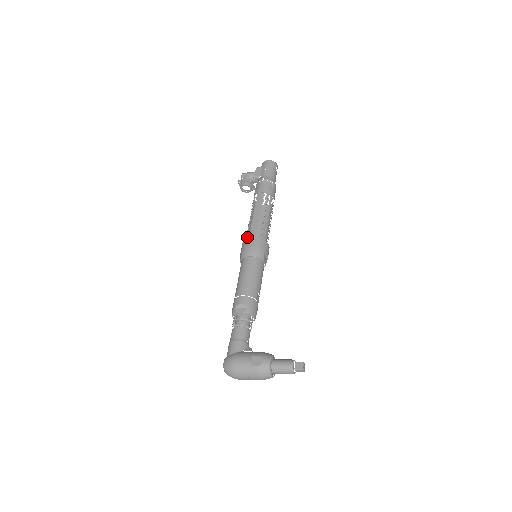
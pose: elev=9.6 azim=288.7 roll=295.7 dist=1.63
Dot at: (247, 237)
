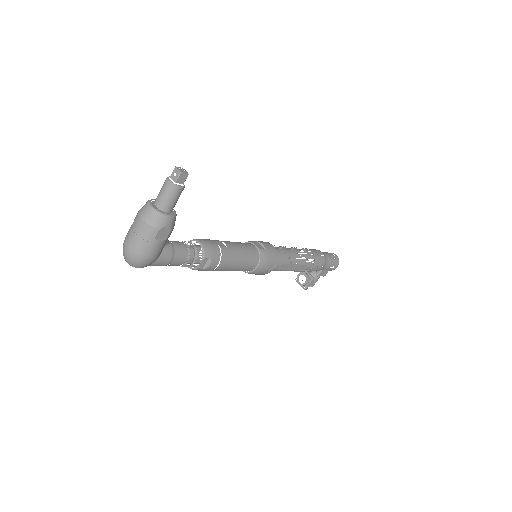
Dot at: occluded
